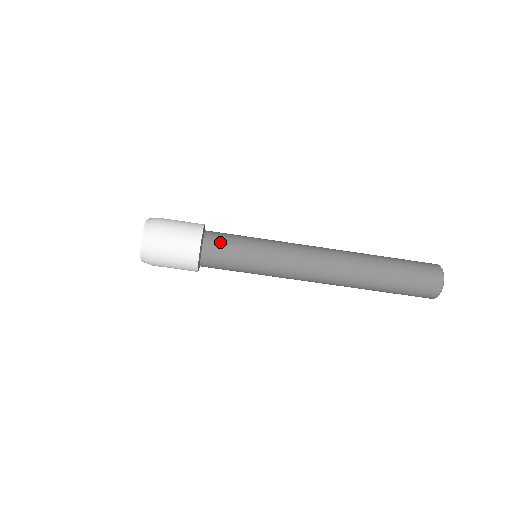
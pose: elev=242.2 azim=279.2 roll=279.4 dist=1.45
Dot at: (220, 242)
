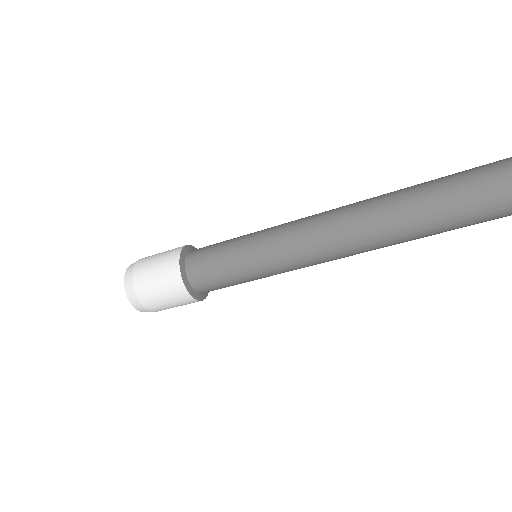
Dot at: (204, 268)
